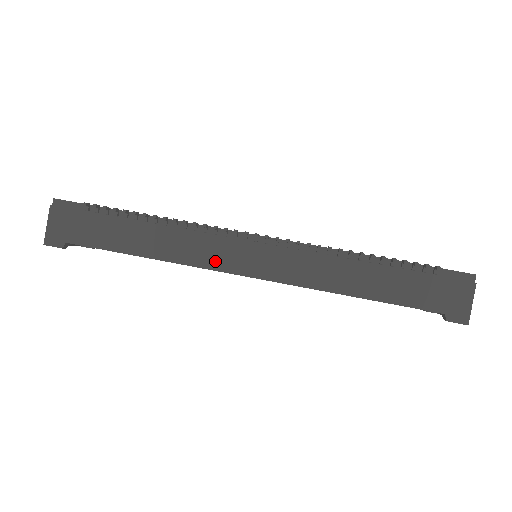
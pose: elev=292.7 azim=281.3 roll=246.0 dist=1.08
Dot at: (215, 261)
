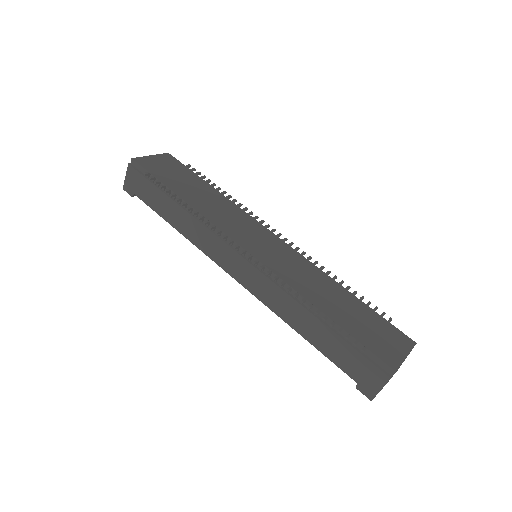
Dot at: (214, 254)
